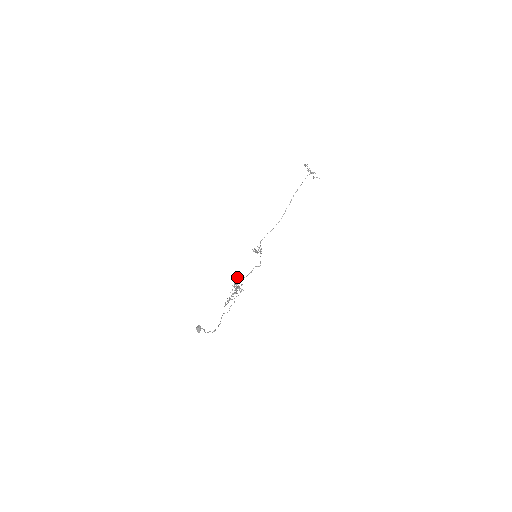
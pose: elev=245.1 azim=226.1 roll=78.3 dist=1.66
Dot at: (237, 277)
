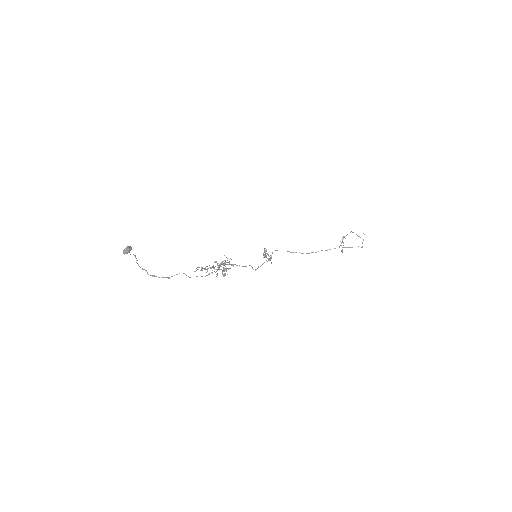
Dot at: occluded
